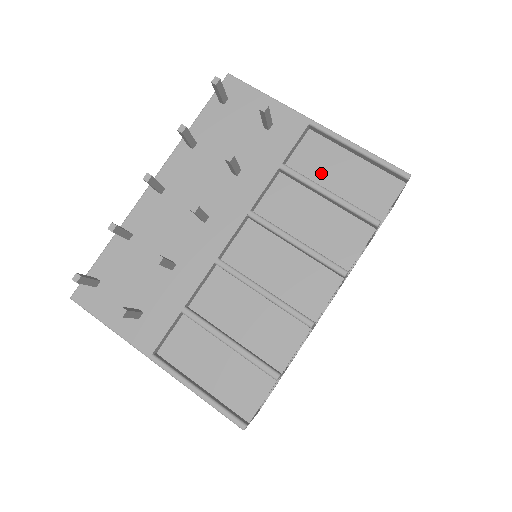
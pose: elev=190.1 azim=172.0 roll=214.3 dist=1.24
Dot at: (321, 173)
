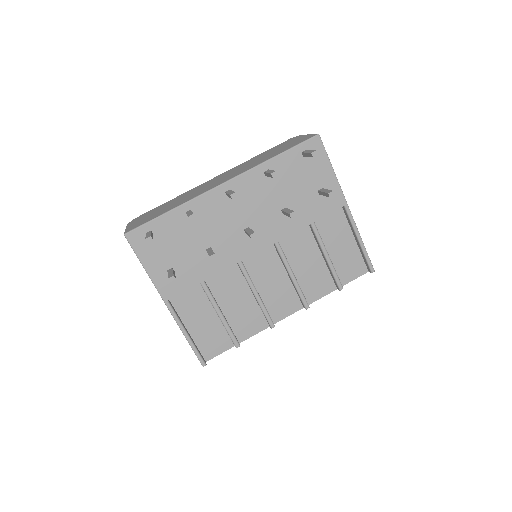
Dot at: (330, 238)
